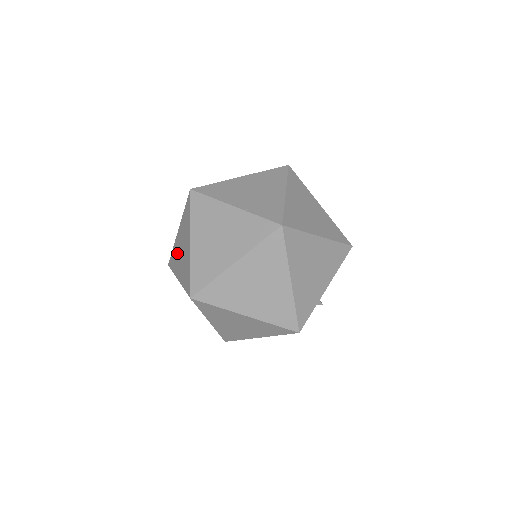
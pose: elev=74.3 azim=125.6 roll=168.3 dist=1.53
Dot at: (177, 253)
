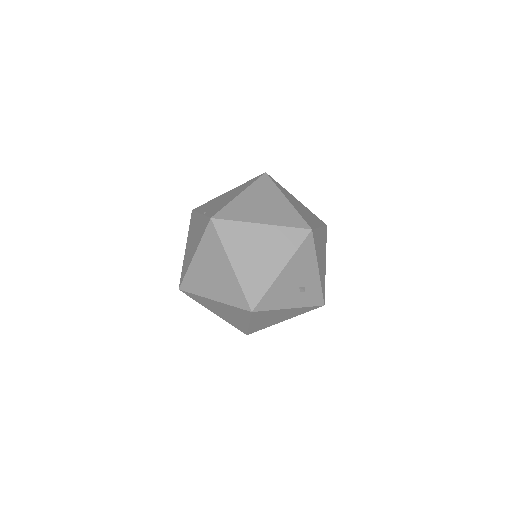
Dot at: occluded
